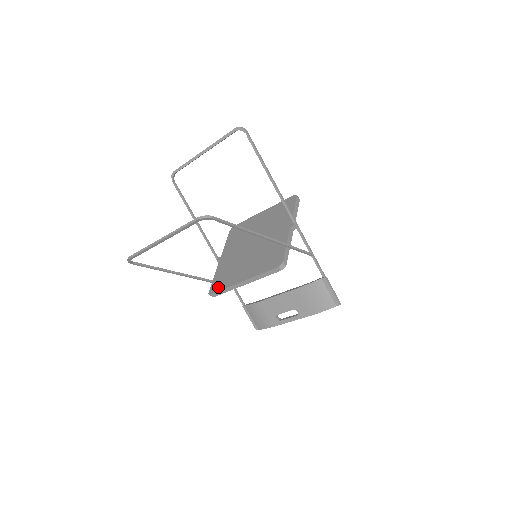
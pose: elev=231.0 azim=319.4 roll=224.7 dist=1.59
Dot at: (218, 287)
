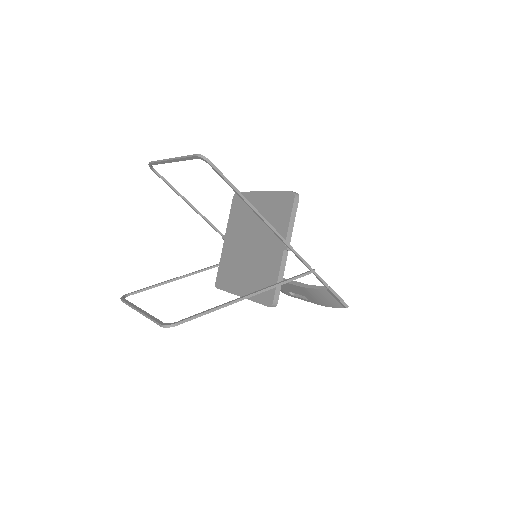
Dot at: (222, 284)
